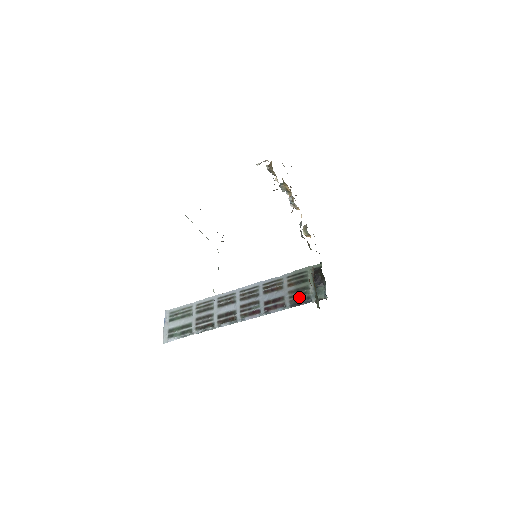
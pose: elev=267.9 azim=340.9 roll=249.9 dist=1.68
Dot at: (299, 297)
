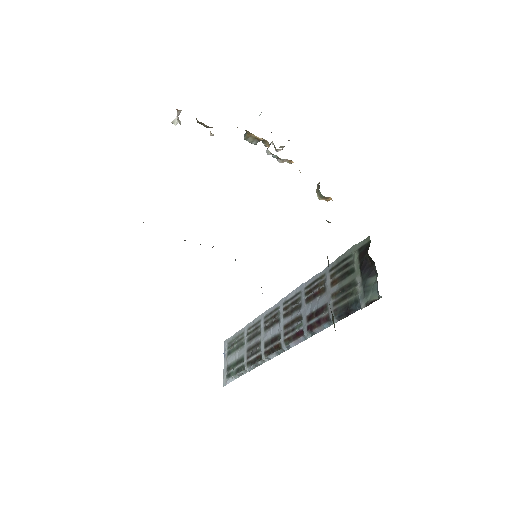
Dot at: (344, 302)
